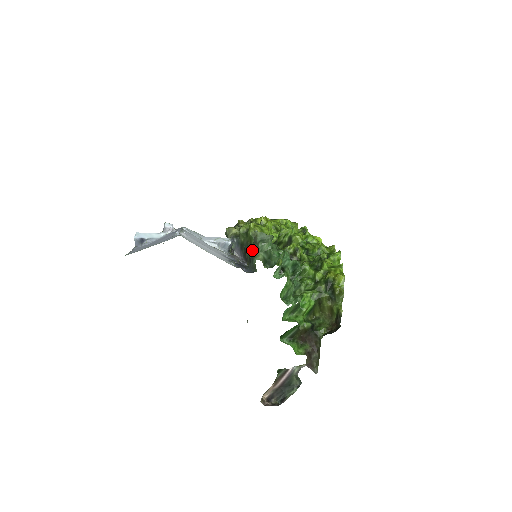
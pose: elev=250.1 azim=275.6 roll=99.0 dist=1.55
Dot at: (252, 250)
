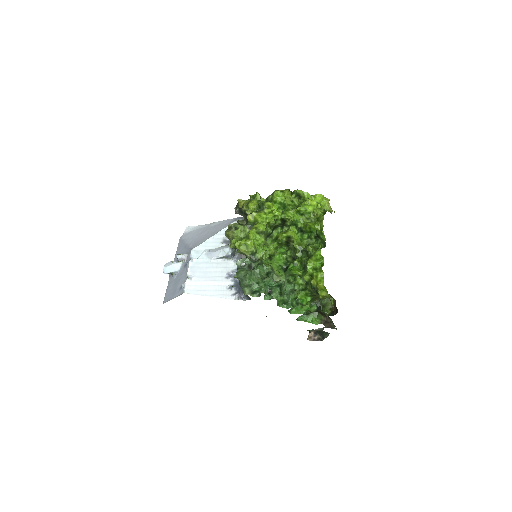
Dot at: (240, 285)
